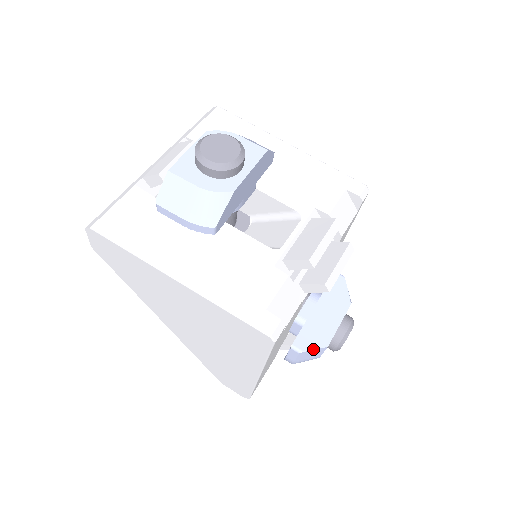
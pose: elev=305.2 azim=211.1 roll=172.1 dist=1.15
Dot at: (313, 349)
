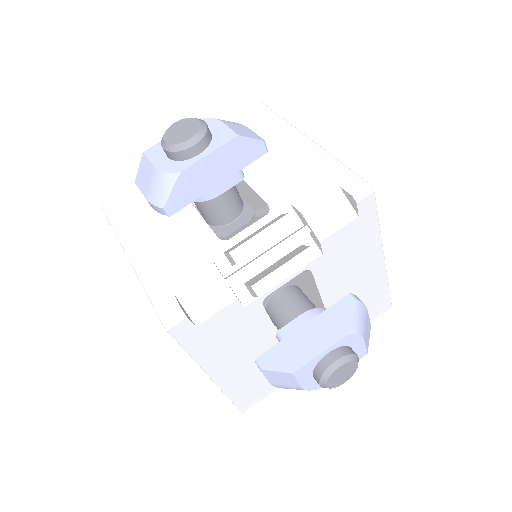
Dot at: (275, 370)
